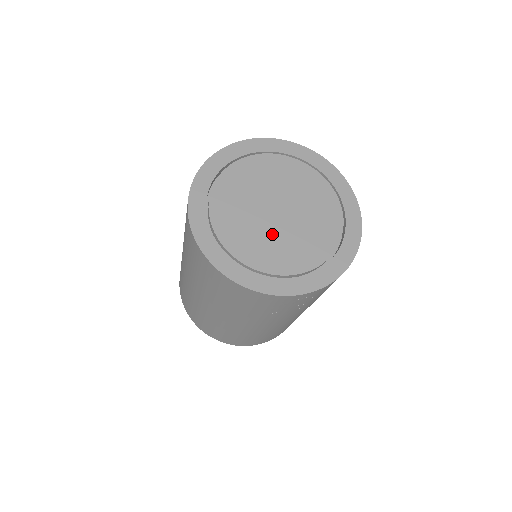
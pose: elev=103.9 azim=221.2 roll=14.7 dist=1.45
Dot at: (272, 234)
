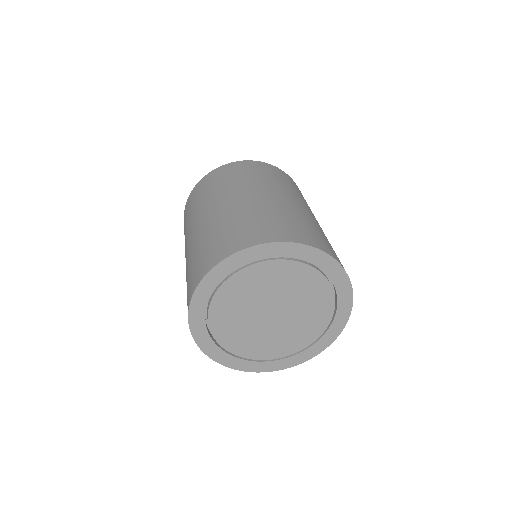
Dot at: (250, 324)
